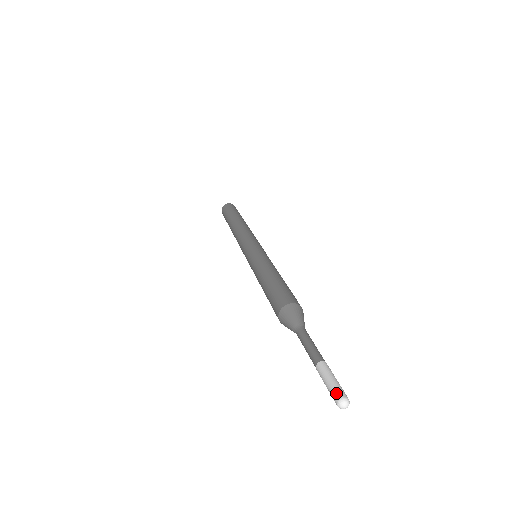
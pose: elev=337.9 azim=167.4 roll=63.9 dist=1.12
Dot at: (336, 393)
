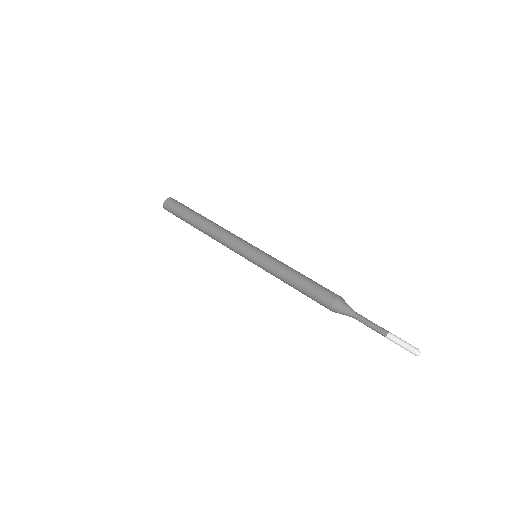
Dot at: (412, 350)
